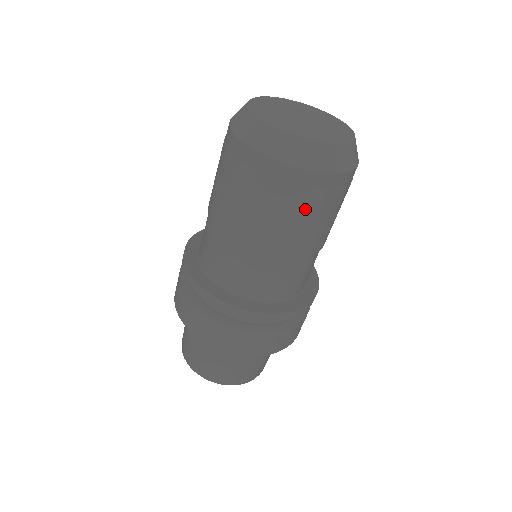
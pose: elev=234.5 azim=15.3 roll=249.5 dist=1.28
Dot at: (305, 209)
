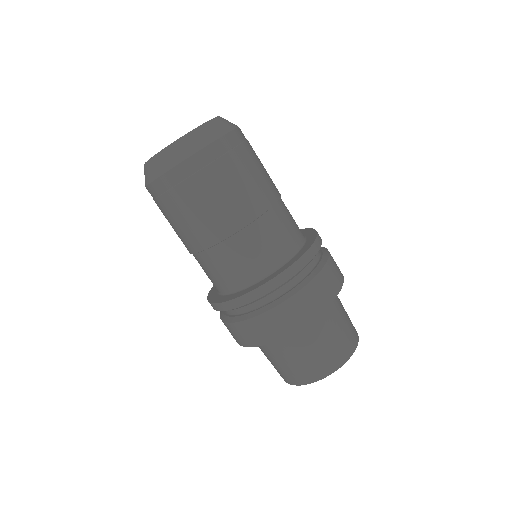
Dot at: (243, 165)
